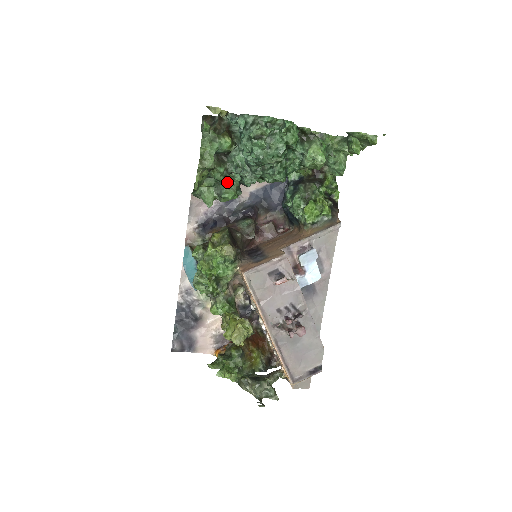
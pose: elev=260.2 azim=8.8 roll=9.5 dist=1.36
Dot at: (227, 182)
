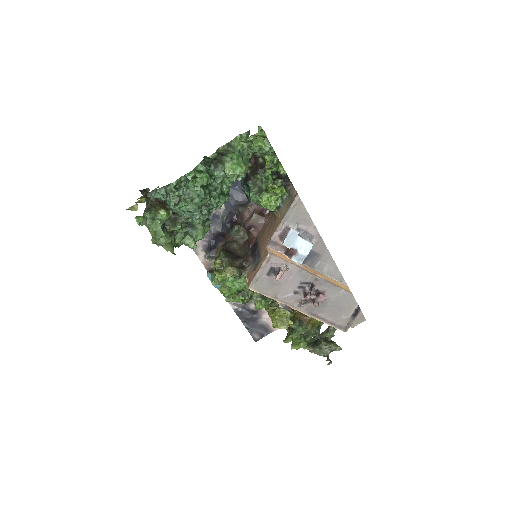
Dot at: (192, 226)
